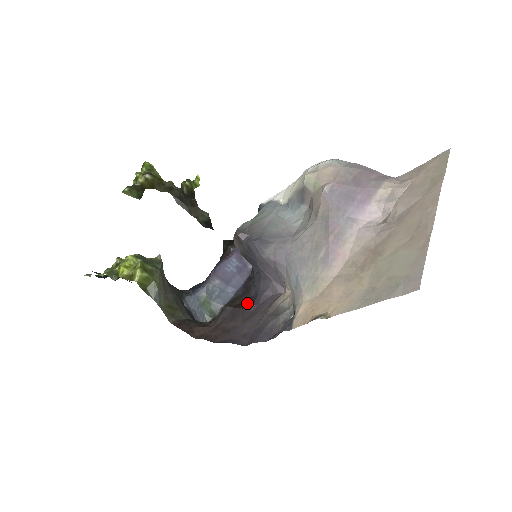
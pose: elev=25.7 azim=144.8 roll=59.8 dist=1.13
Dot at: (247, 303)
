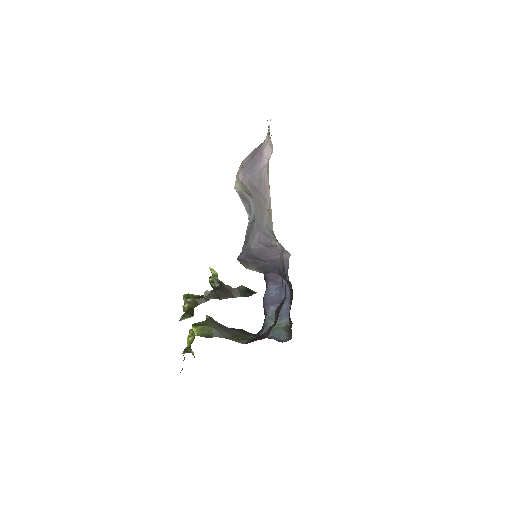
Dot at: occluded
